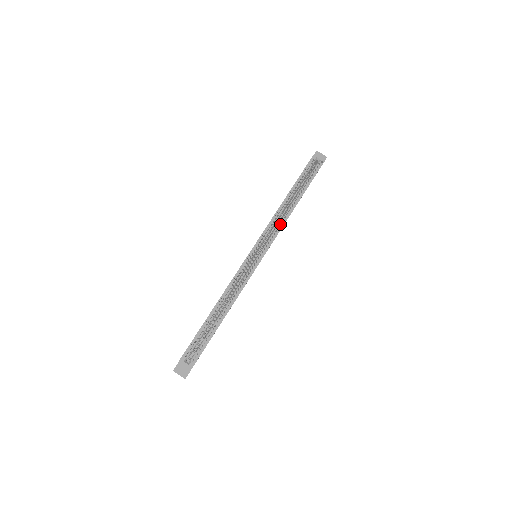
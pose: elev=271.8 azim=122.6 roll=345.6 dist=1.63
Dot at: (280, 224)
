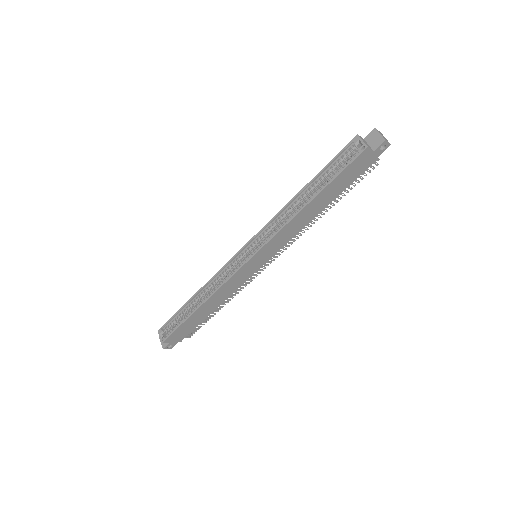
Dot at: (281, 226)
